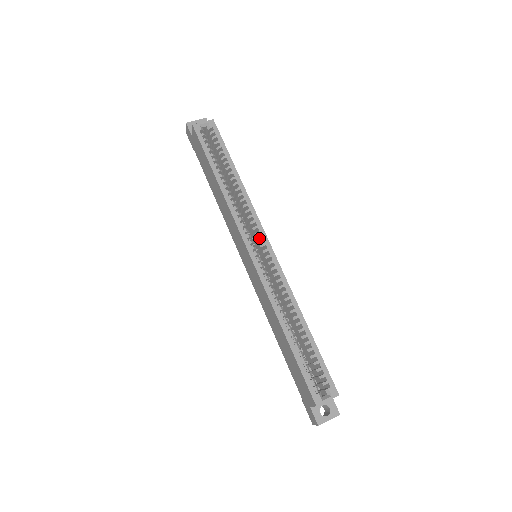
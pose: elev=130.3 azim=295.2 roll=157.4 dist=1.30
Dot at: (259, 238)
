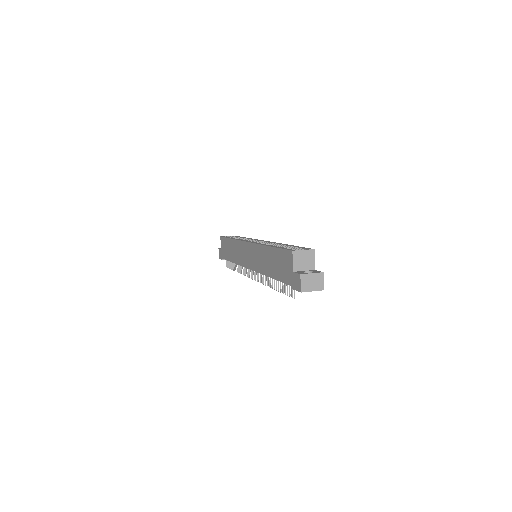
Dot at: (256, 241)
